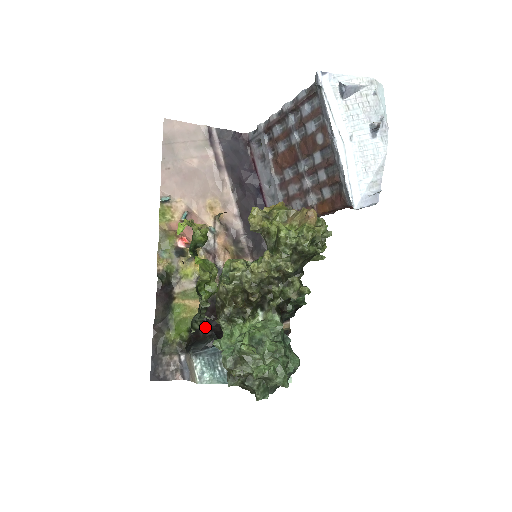
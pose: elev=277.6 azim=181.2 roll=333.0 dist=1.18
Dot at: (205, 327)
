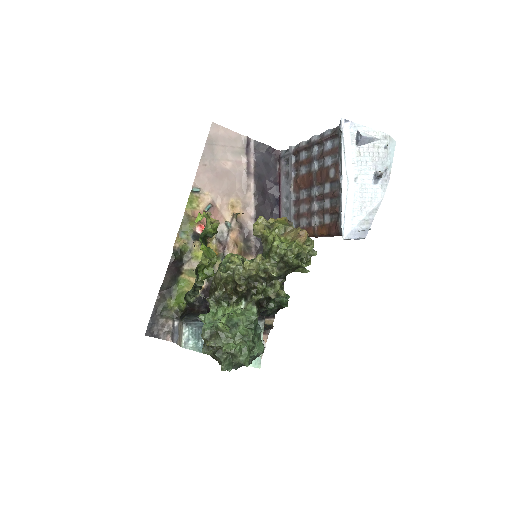
Dot at: (201, 304)
